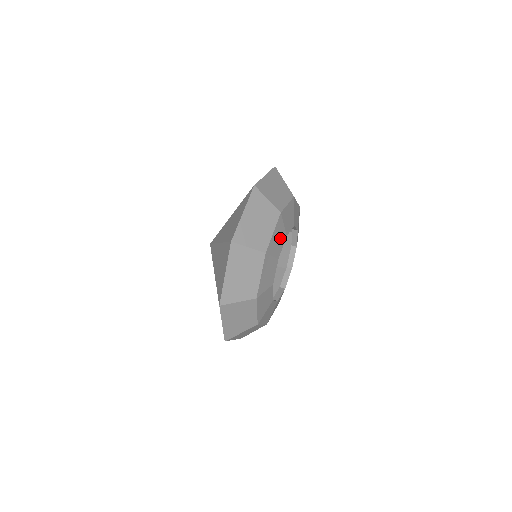
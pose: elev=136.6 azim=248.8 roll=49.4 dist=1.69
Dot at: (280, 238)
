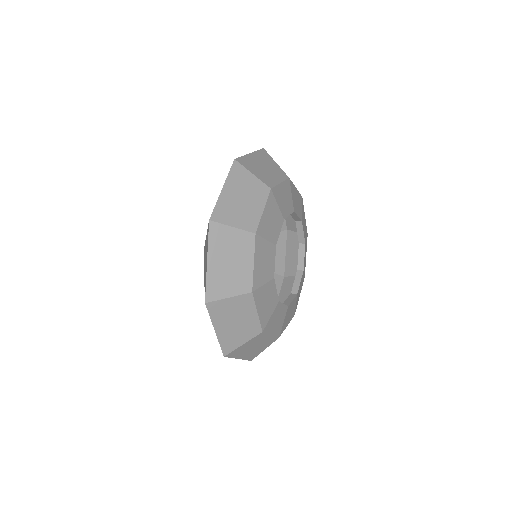
Dot at: (298, 207)
